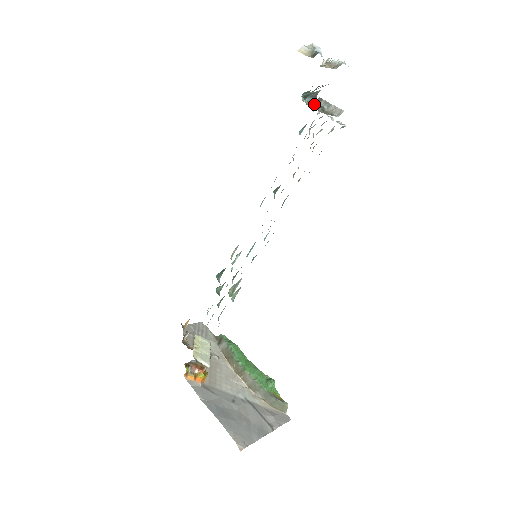
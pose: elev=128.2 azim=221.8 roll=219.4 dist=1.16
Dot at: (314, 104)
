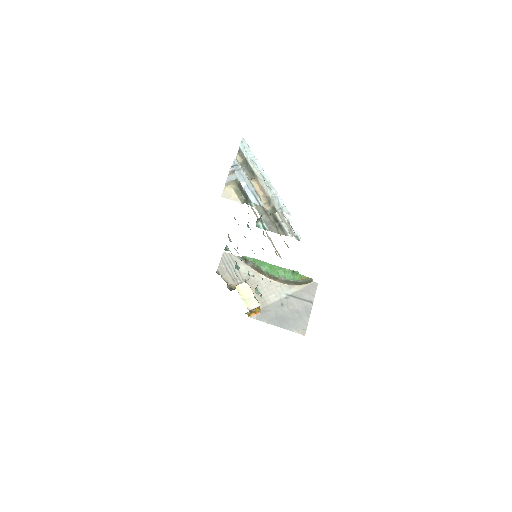
Dot at: occluded
